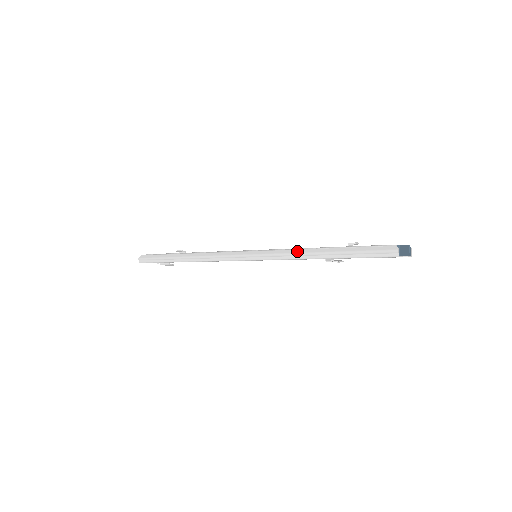
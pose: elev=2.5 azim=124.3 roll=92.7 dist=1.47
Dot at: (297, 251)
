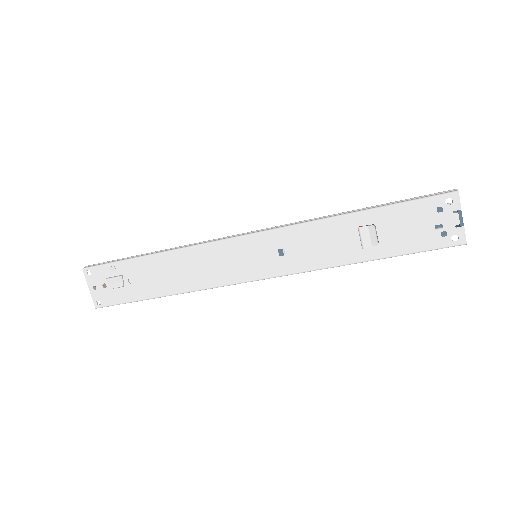
Dot at: (324, 217)
